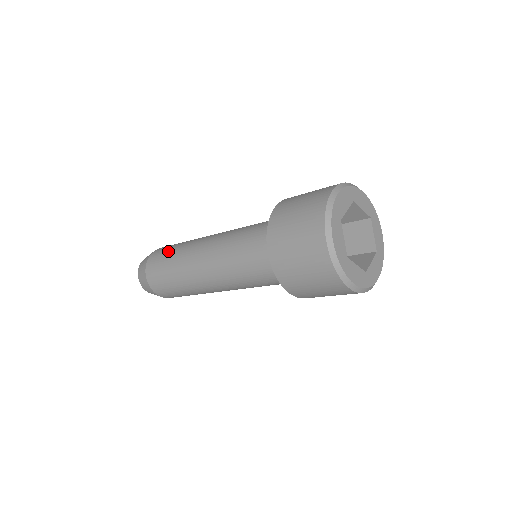
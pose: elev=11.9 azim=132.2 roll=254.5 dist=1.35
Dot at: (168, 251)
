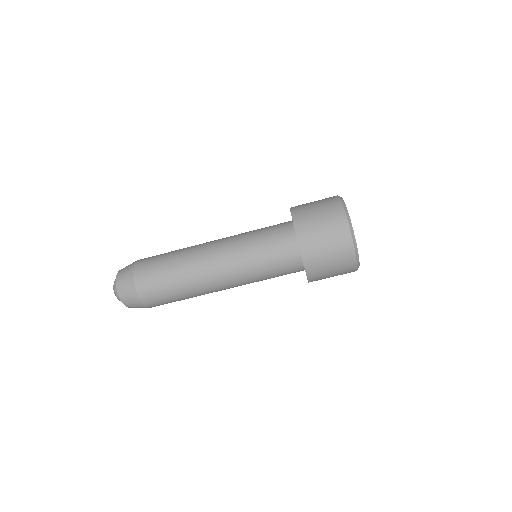
Dot at: occluded
